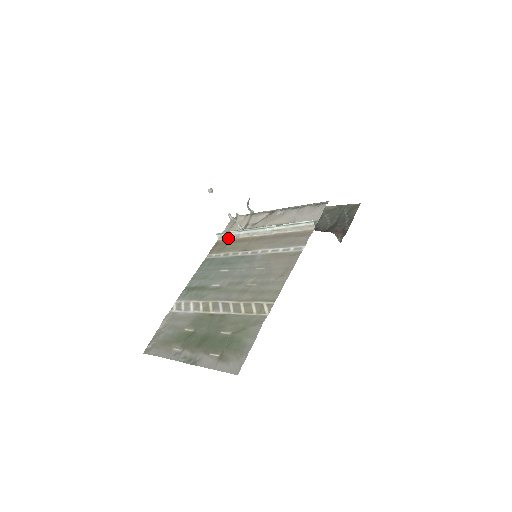
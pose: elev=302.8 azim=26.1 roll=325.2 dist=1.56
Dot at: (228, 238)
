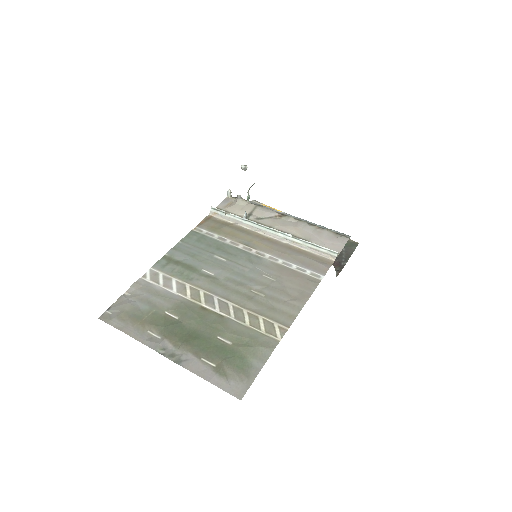
Dot at: (224, 219)
